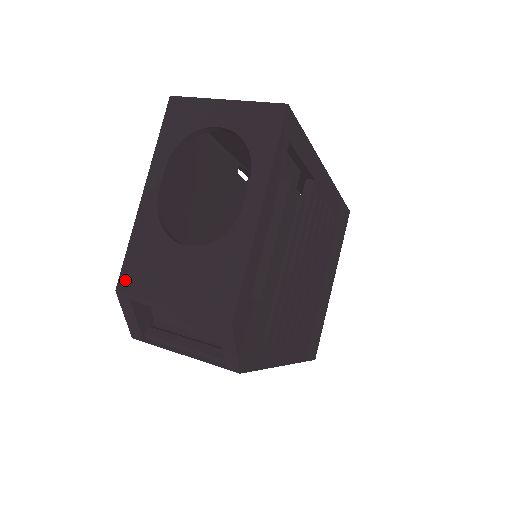
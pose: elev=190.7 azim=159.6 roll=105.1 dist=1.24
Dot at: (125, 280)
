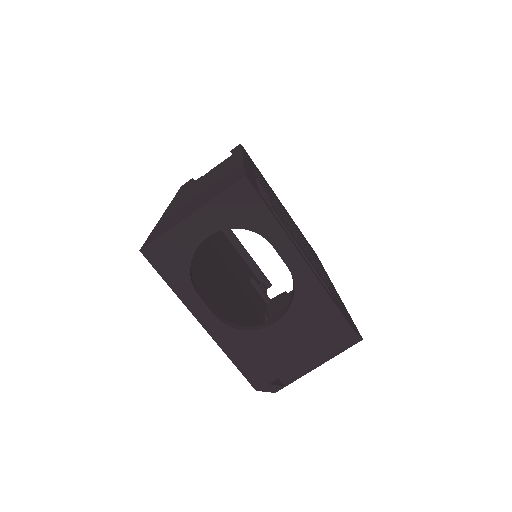
Dot at: (255, 380)
